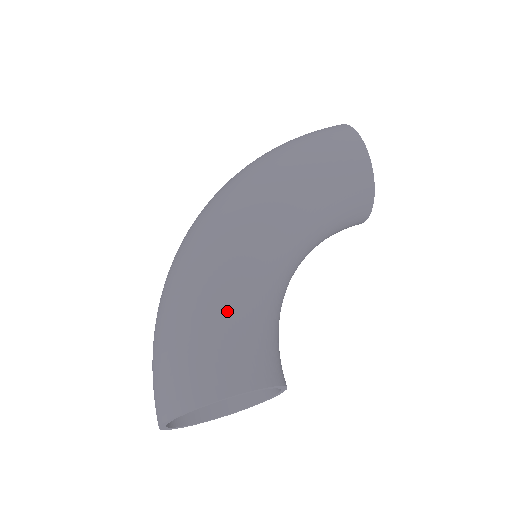
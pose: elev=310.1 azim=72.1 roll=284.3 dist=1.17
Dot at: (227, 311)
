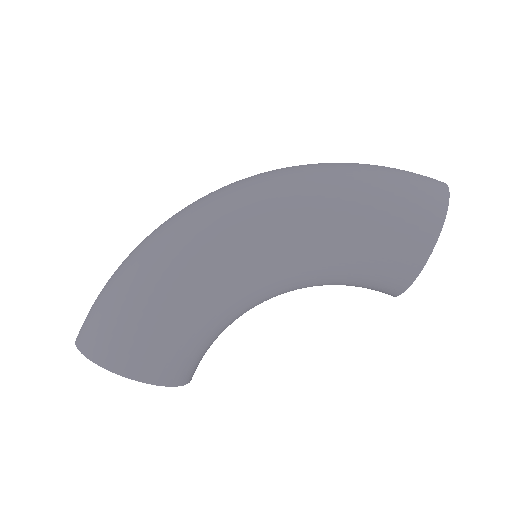
Dot at: (166, 308)
